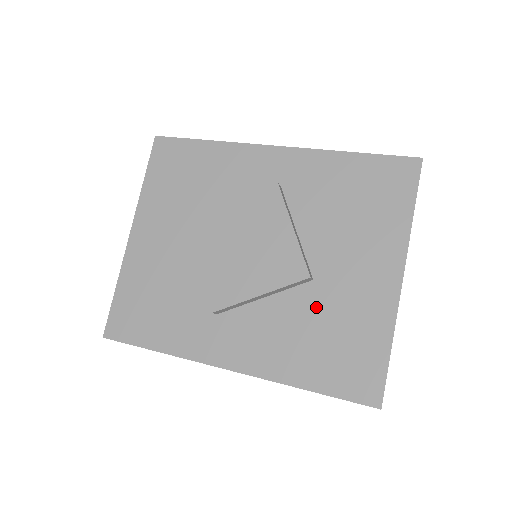
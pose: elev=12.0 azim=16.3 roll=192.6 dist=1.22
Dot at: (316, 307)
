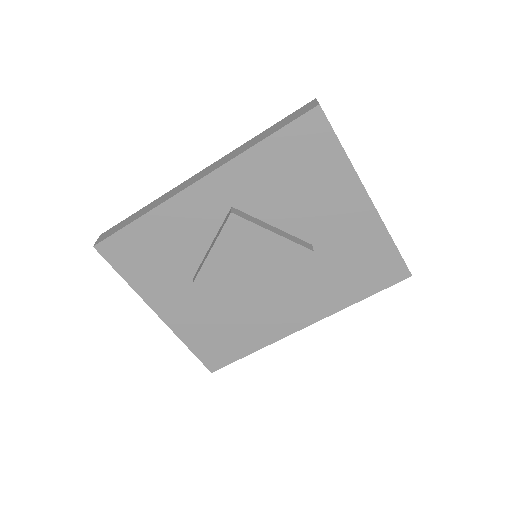
Dot at: (328, 258)
